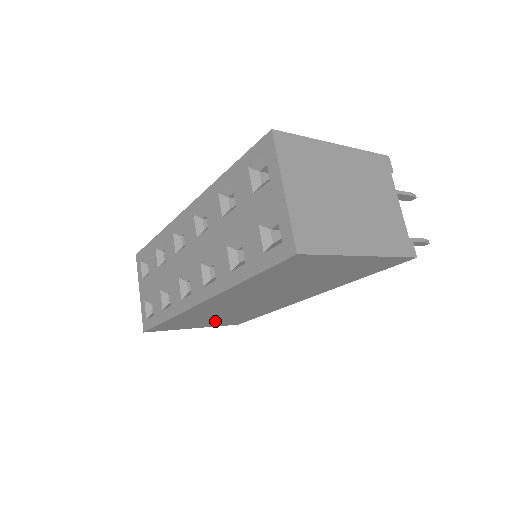
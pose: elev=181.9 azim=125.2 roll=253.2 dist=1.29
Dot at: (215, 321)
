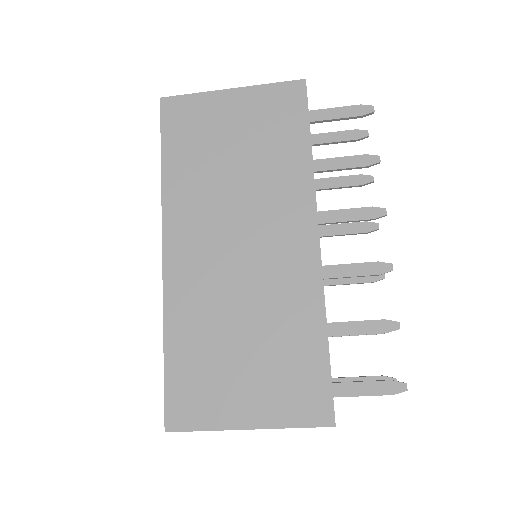
Dot at: (256, 376)
